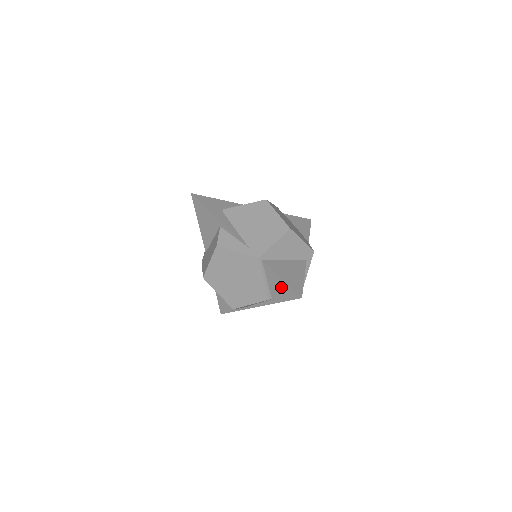
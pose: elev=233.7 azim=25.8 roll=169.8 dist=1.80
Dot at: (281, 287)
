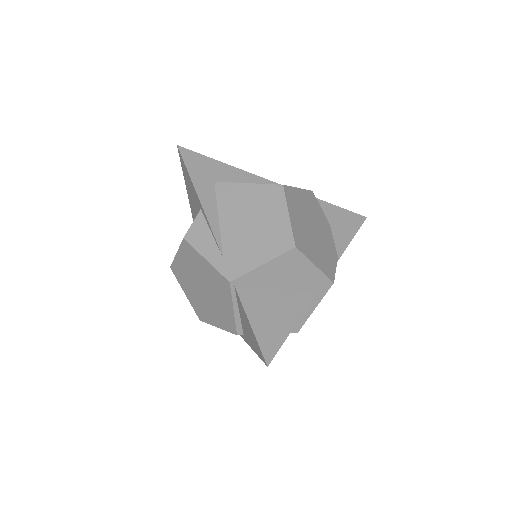
Dot at: (250, 333)
